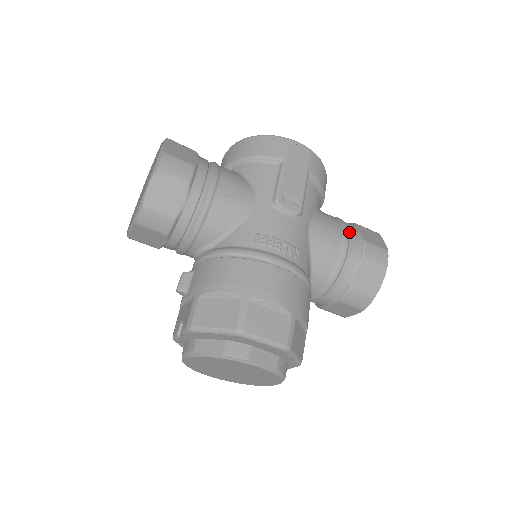
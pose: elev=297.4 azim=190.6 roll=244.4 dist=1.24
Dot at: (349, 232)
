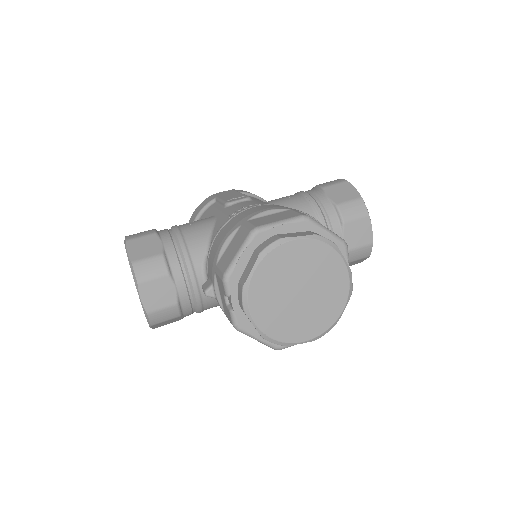
Dot at: occluded
